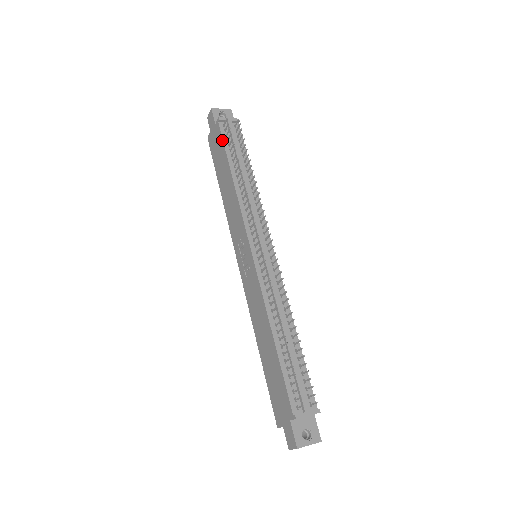
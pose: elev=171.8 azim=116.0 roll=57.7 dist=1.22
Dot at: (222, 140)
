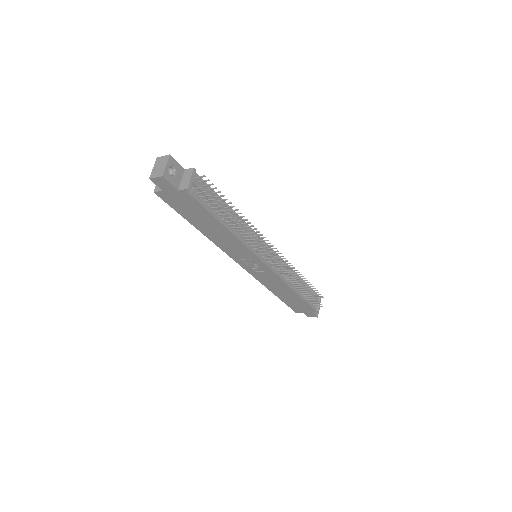
Dot at: (201, 206)
